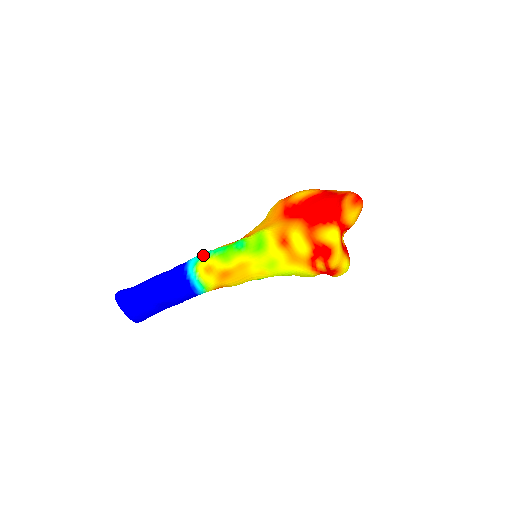
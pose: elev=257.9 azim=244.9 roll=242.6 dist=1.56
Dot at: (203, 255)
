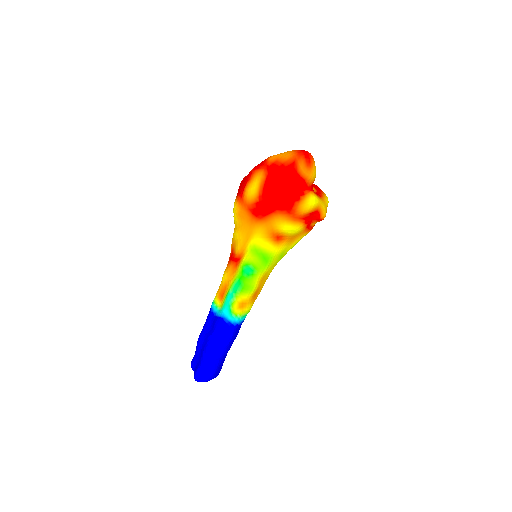
Dot at: (229, 302)
